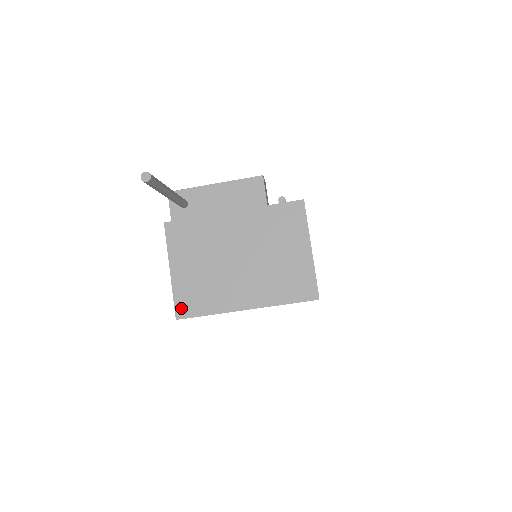
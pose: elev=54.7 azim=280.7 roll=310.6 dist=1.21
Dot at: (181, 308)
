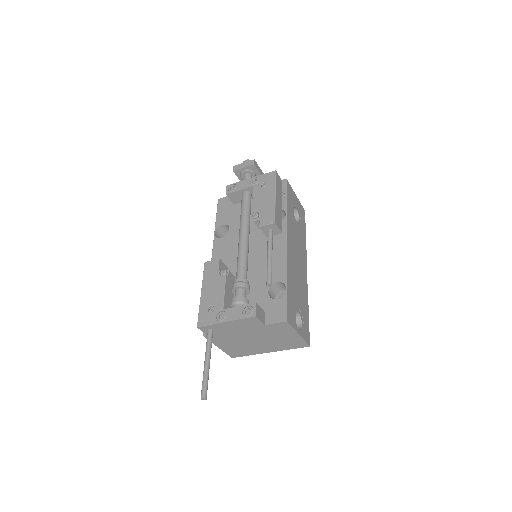
Dot at: (233, 355)
